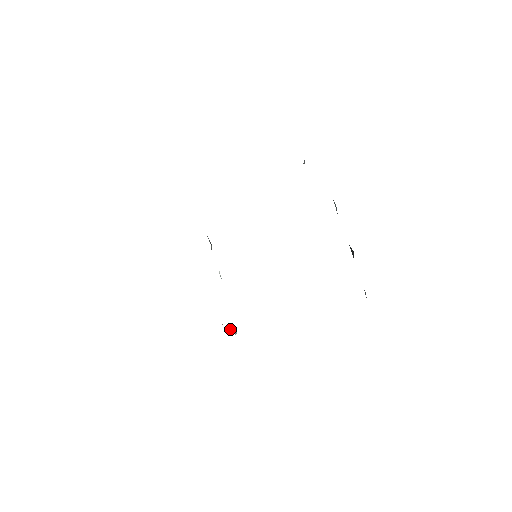
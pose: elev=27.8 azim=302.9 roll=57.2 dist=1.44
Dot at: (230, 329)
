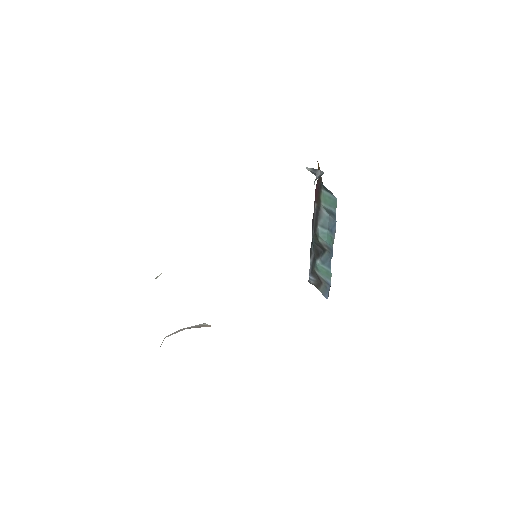
Dot at: occluded
